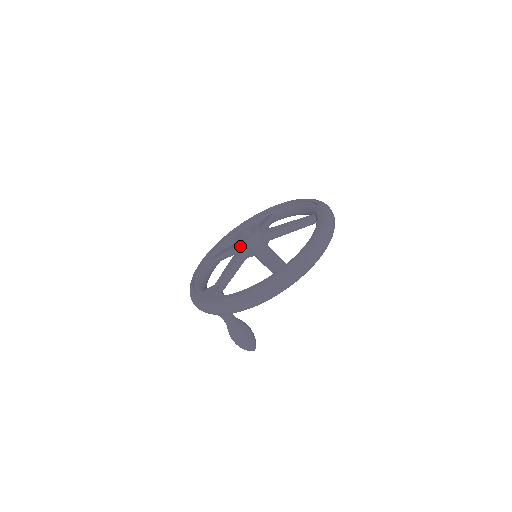
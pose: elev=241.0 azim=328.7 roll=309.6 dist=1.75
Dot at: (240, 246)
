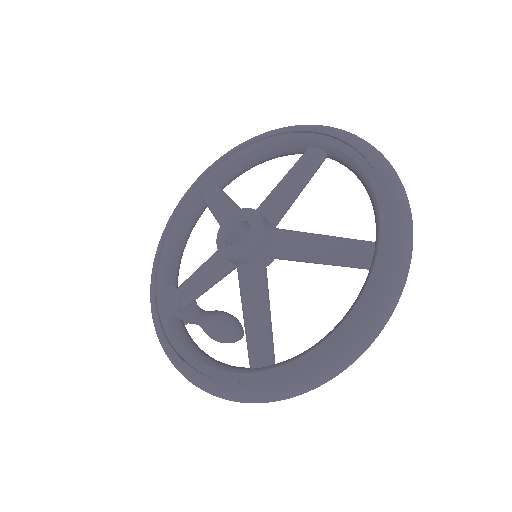
Dot at: occluded
